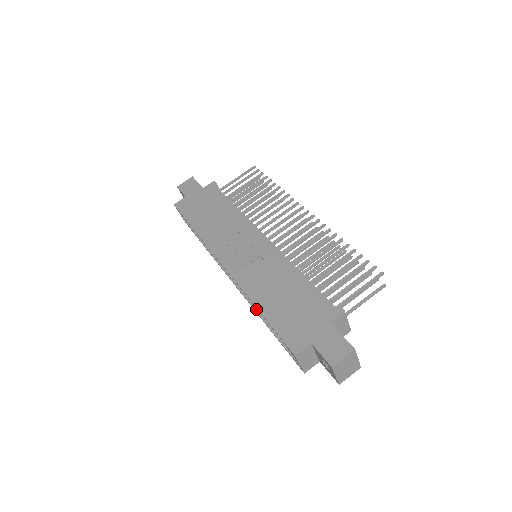
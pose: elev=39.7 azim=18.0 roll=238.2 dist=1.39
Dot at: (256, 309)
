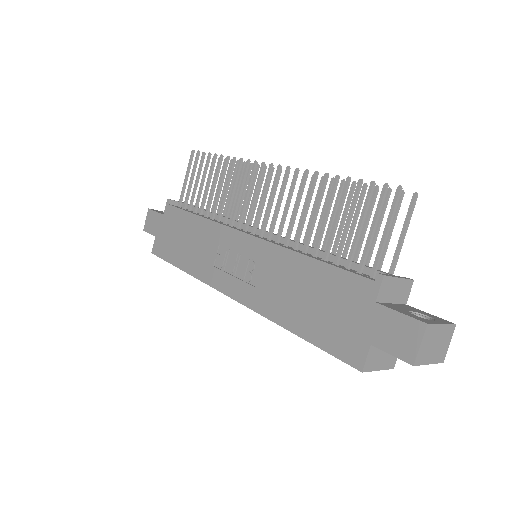
Dot at: occluded
